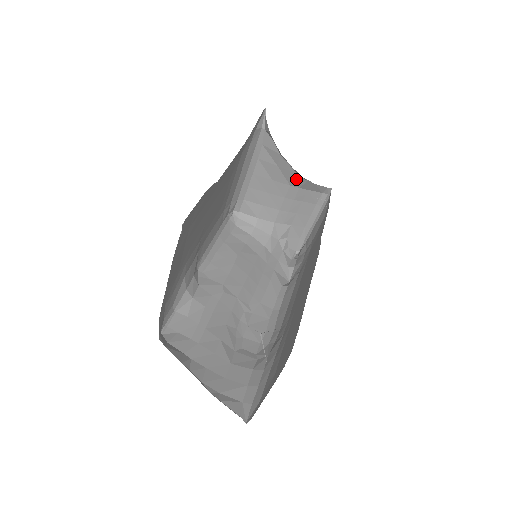
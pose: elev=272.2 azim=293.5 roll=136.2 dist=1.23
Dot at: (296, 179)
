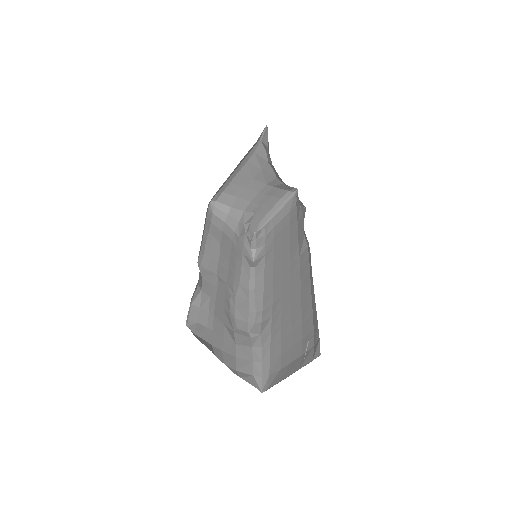
Dot at: (274, 181)
